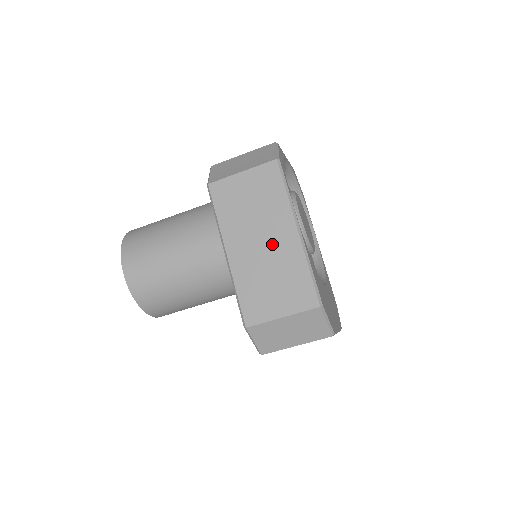
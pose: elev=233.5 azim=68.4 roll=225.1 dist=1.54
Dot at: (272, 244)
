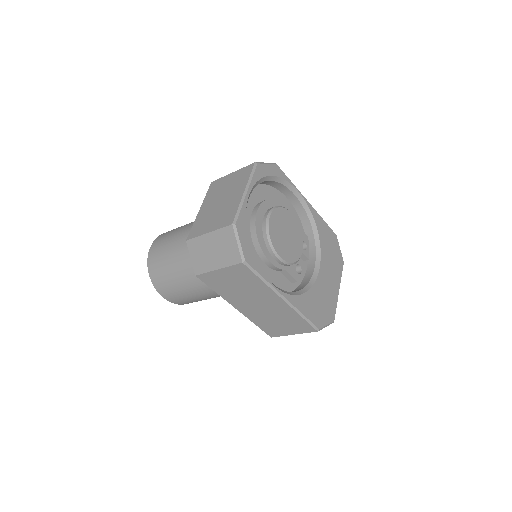
Dot at: (267, 306)
